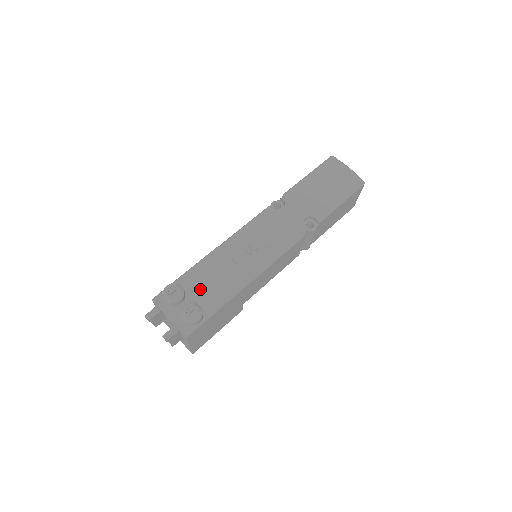
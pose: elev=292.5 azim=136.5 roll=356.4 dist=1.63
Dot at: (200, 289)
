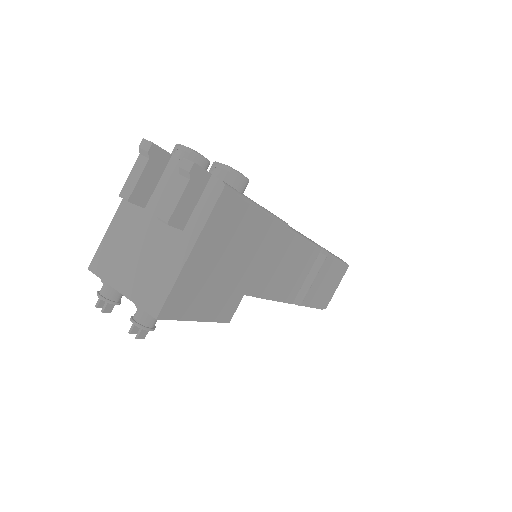
Dot at: occluded
